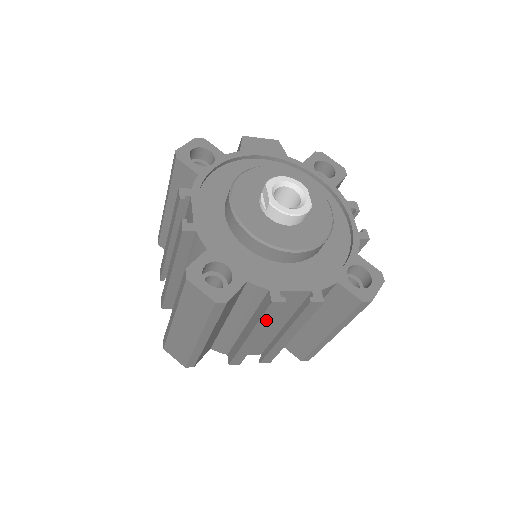
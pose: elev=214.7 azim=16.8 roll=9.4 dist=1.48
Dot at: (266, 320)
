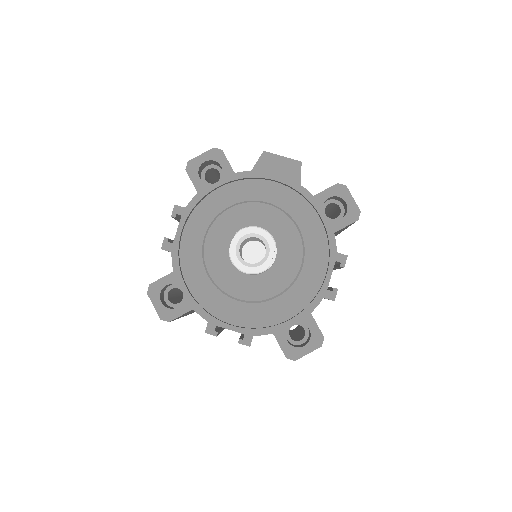
Dot at: occluded
